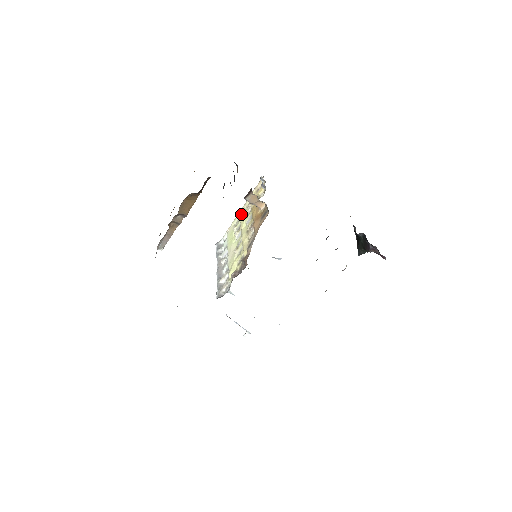
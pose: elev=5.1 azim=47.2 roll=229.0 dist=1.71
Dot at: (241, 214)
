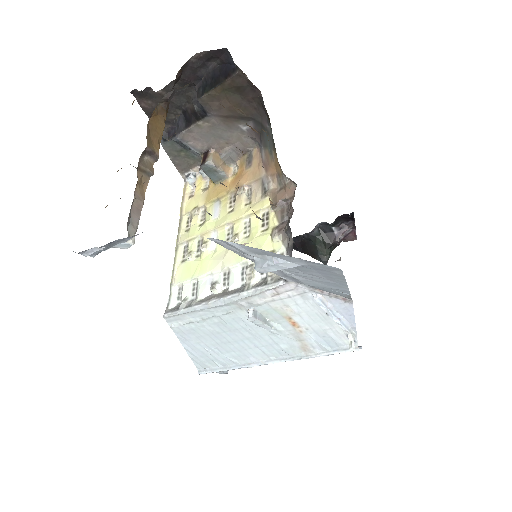
Dot at: (186, 236)
